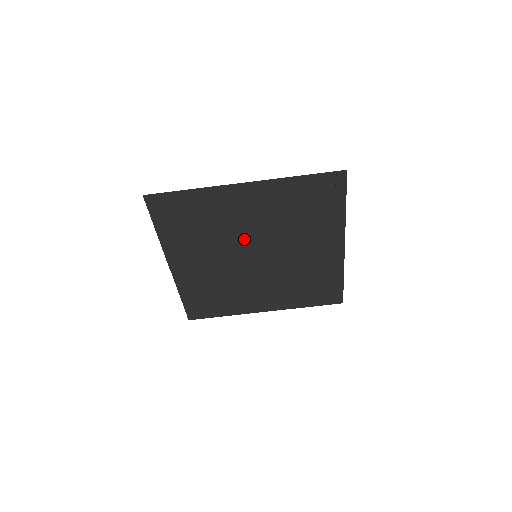
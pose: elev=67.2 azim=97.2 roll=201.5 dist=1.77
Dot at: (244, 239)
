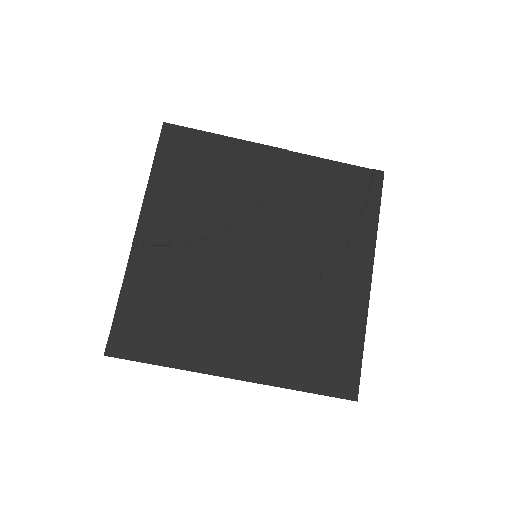
Dot at: (250, 223)
